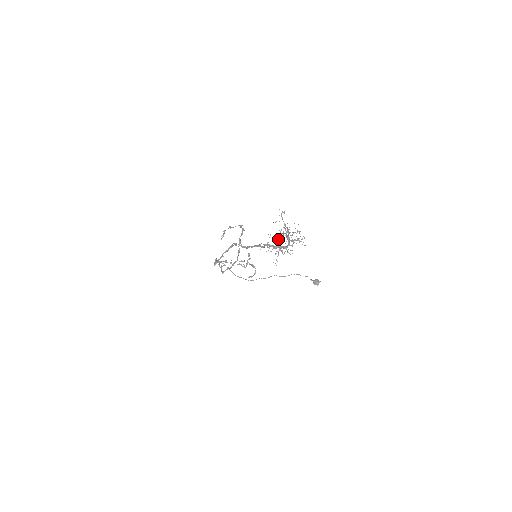
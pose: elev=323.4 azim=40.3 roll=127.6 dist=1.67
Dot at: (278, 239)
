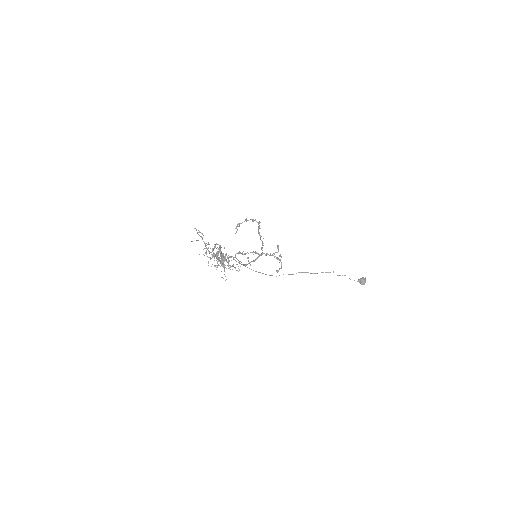
Dot at: (222, 253)
